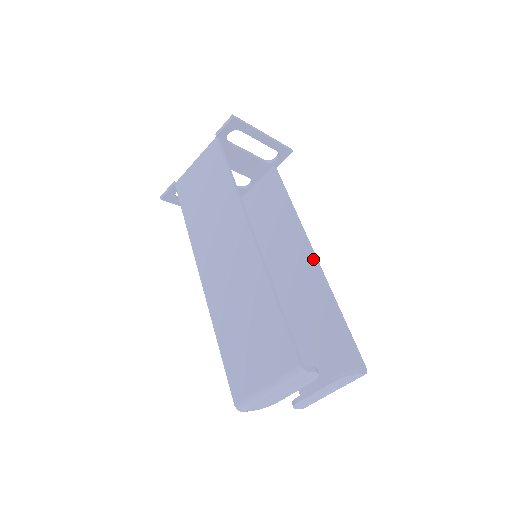
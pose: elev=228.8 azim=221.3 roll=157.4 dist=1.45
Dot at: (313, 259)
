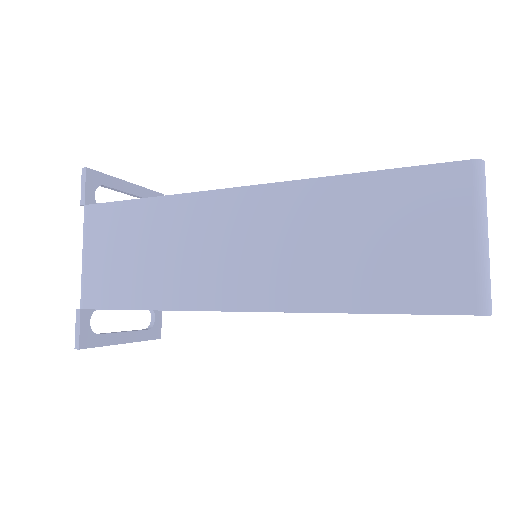
Dot at: occluded
